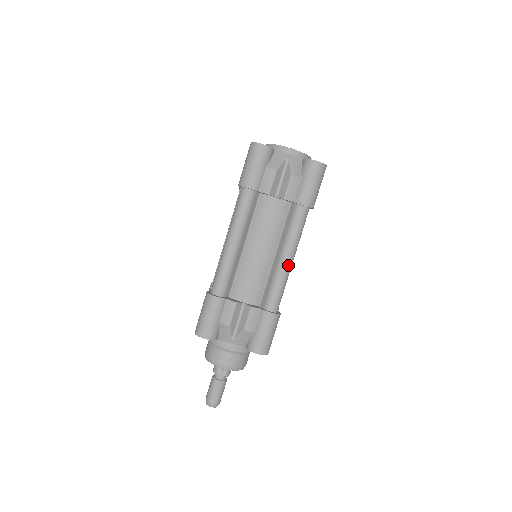
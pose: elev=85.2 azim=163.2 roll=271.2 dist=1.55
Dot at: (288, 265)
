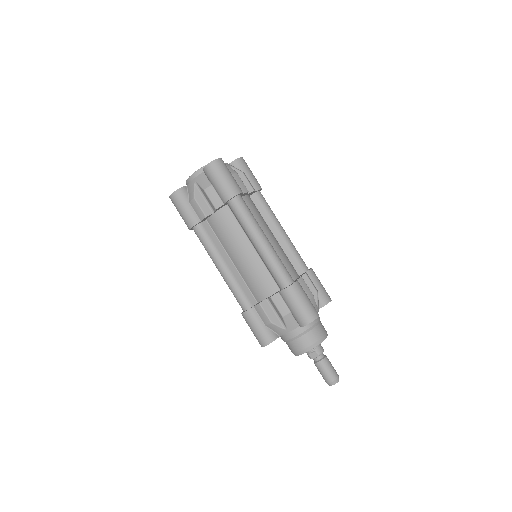
Dot at: (263, 246)
